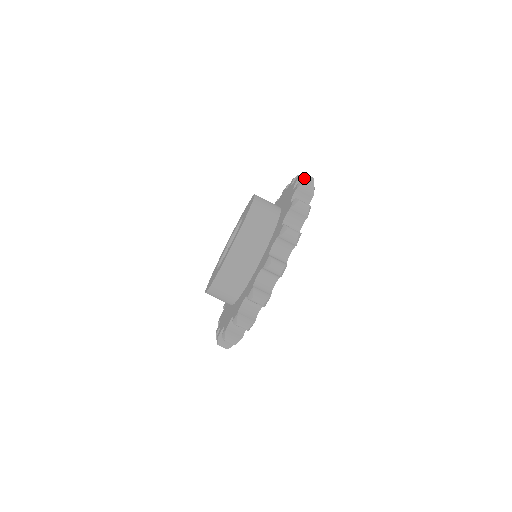
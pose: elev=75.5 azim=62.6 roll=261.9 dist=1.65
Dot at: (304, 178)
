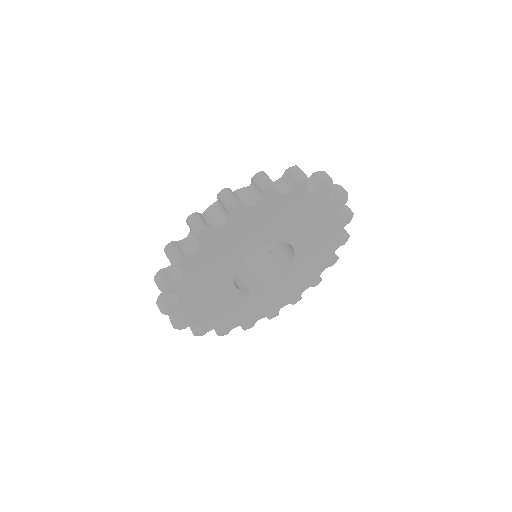
Dot at: occluded
